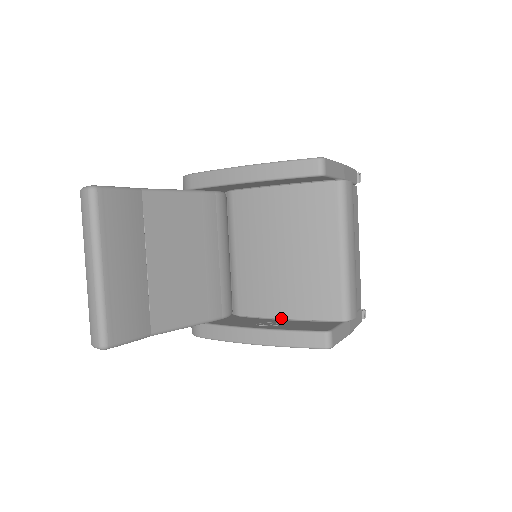
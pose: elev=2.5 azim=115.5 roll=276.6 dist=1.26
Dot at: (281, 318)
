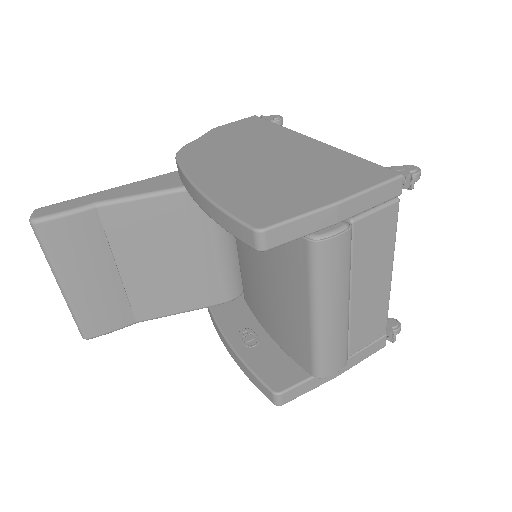
Dot at: (267, 333)
